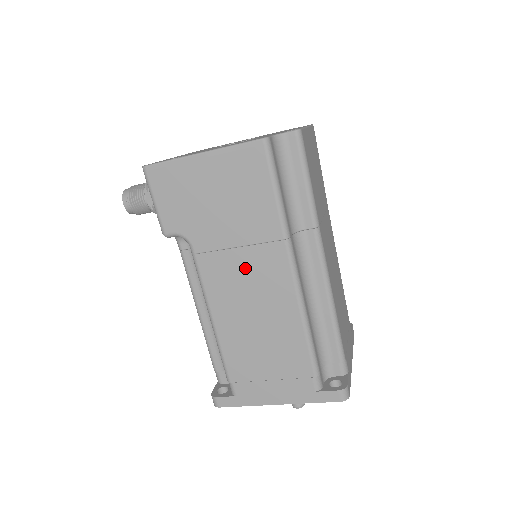
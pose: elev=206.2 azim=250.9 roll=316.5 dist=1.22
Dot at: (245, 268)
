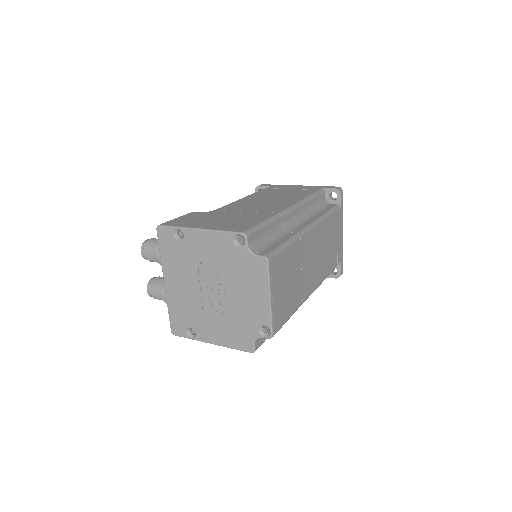
Dot at: occluded
